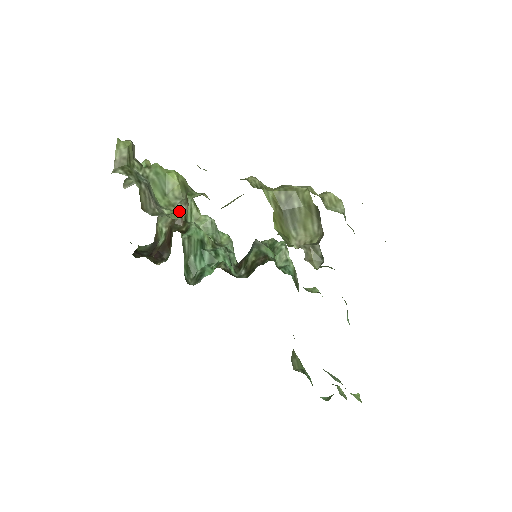
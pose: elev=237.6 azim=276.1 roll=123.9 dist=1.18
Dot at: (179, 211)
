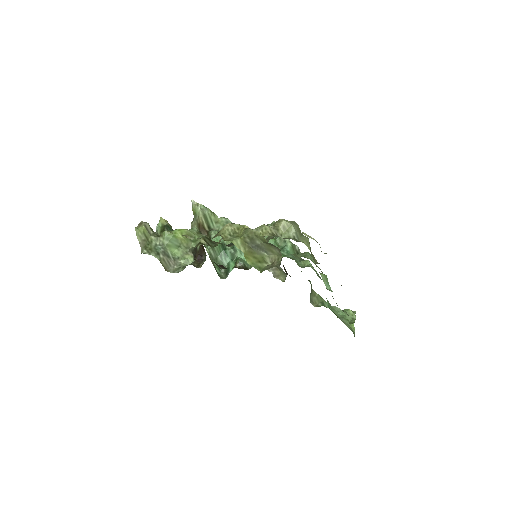
Dot at: (190, 257)
